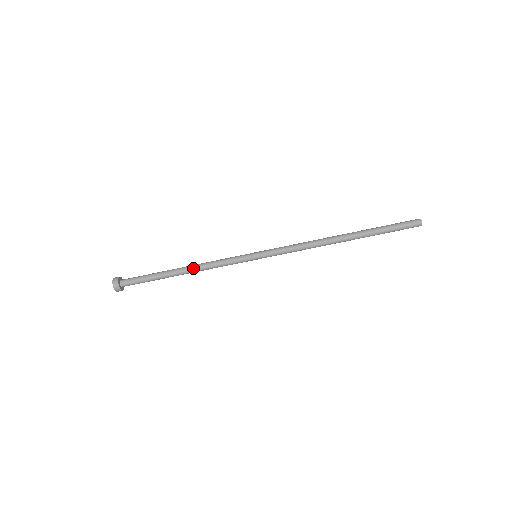
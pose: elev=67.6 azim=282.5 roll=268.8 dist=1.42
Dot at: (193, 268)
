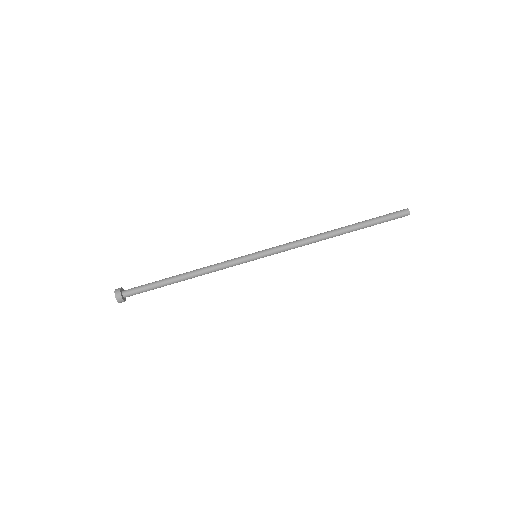
Dot at: (196, 275)
